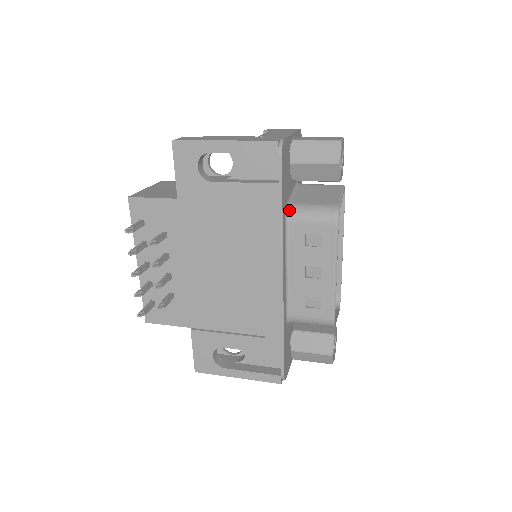
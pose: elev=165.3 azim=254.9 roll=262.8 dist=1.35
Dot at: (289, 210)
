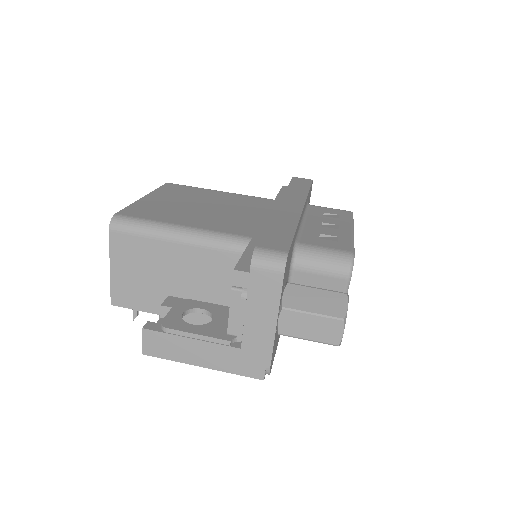
Dot at: occluded
